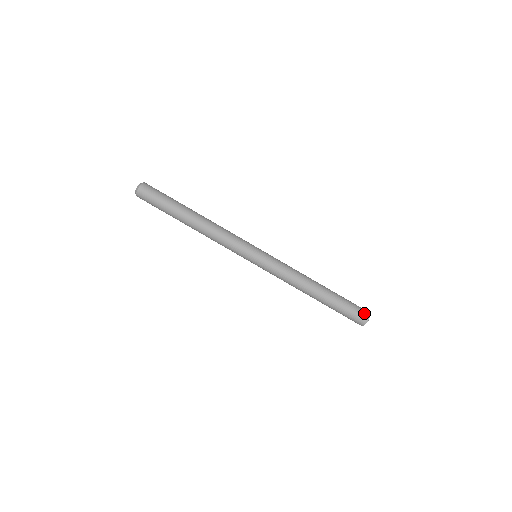
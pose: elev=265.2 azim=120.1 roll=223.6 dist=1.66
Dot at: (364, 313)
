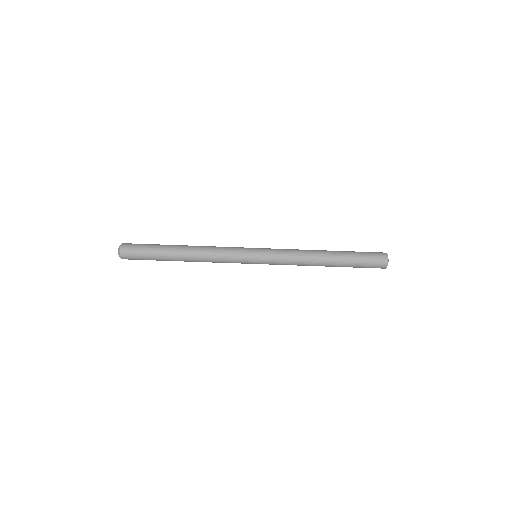
Dot at: (381, 256)
